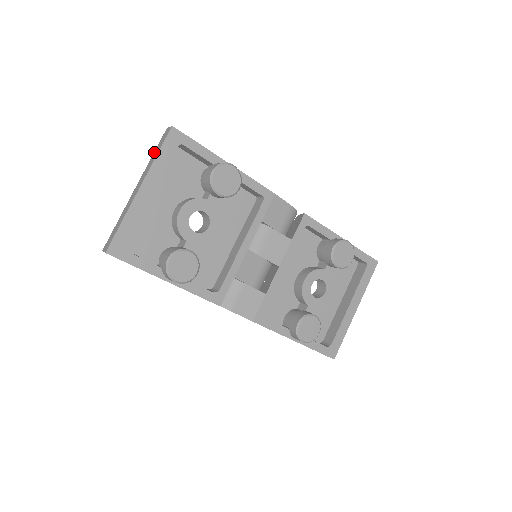
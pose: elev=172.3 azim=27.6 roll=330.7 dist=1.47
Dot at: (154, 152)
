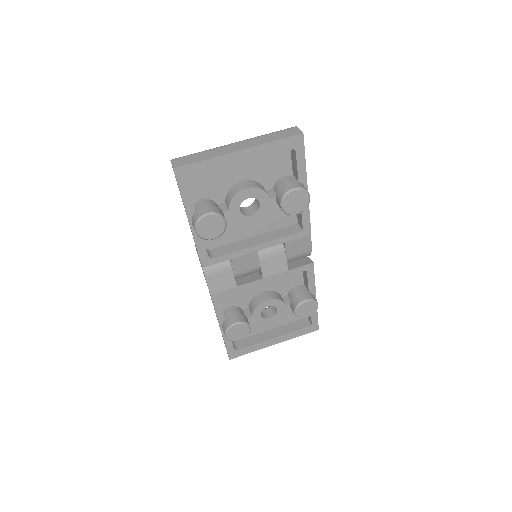
Dot at: (273, 133)
